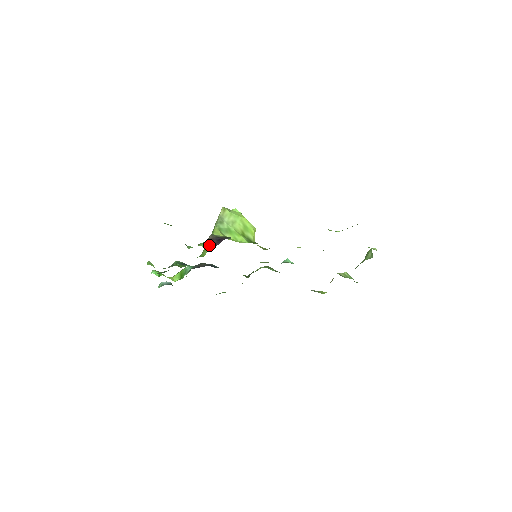
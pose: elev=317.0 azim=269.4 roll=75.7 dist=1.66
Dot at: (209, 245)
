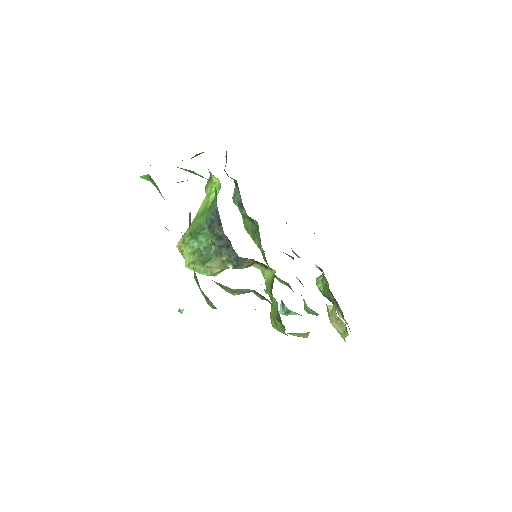
Dot at: occluded
